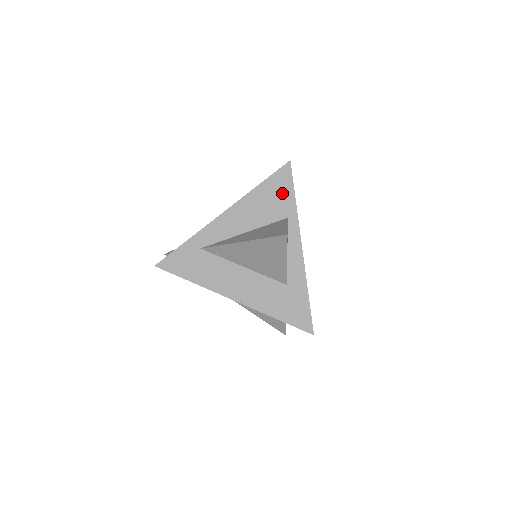
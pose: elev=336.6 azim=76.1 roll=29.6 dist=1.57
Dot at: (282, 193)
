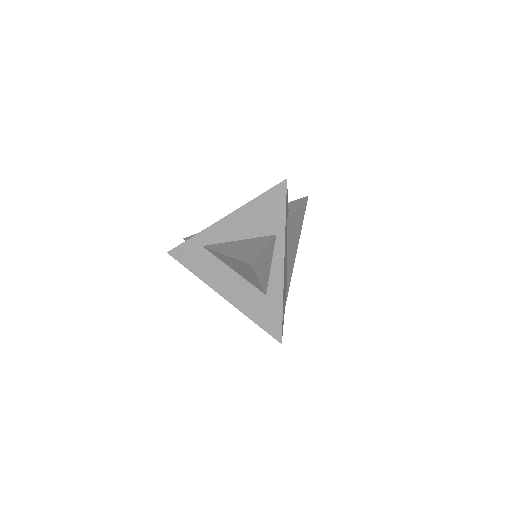
Dot at: (275, 210)
